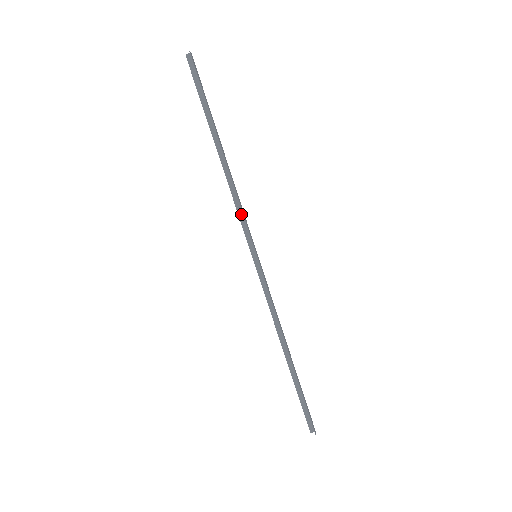
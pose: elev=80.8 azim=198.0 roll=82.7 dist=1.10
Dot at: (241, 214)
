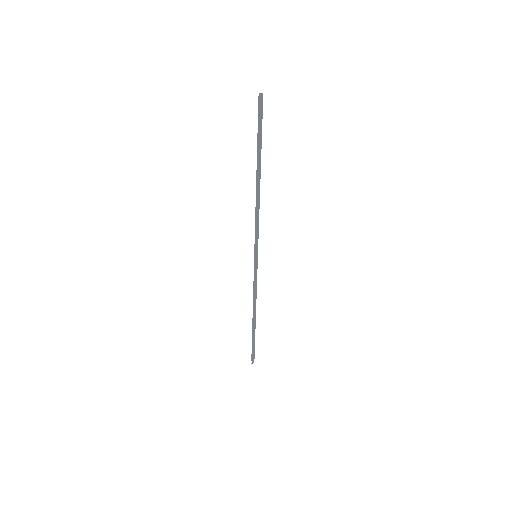
Dot at: (257, 226)
